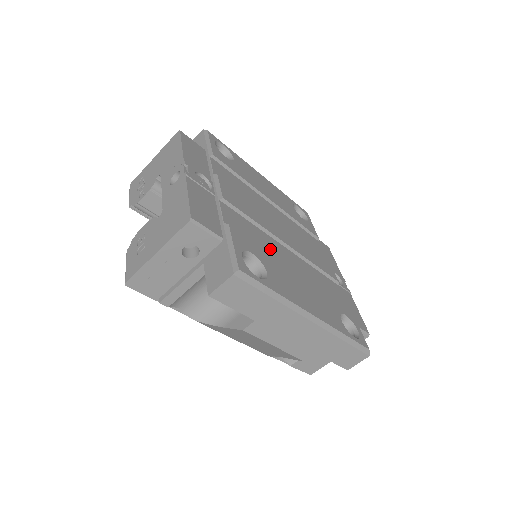
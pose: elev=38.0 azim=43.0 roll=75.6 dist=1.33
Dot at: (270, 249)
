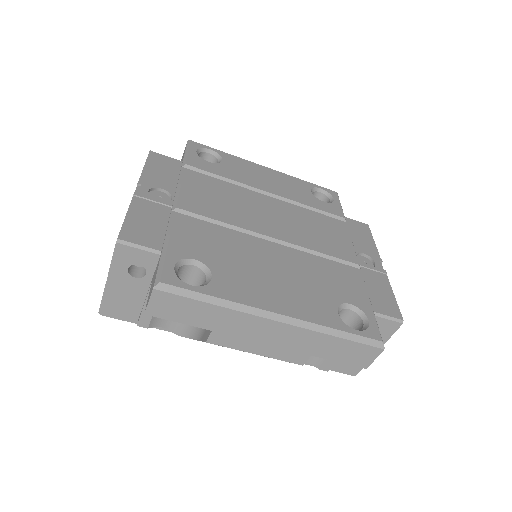
Dot at: (238, 248)
